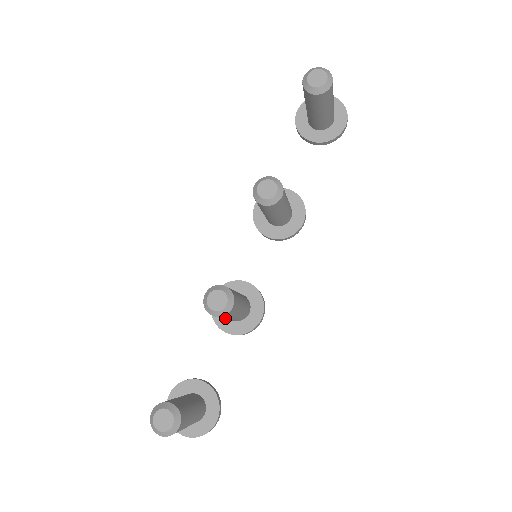
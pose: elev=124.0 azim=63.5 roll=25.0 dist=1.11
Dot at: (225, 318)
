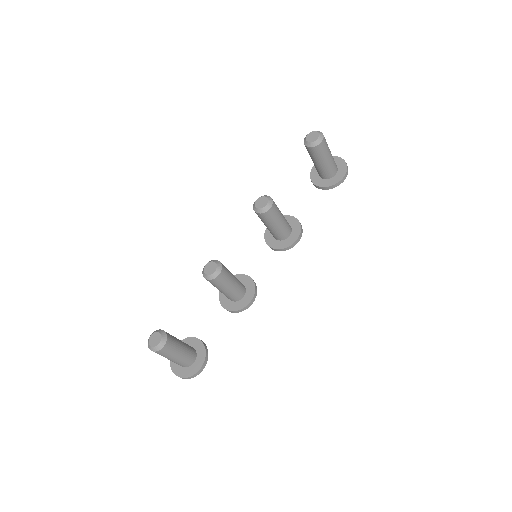
Dot at: (217, 287)
